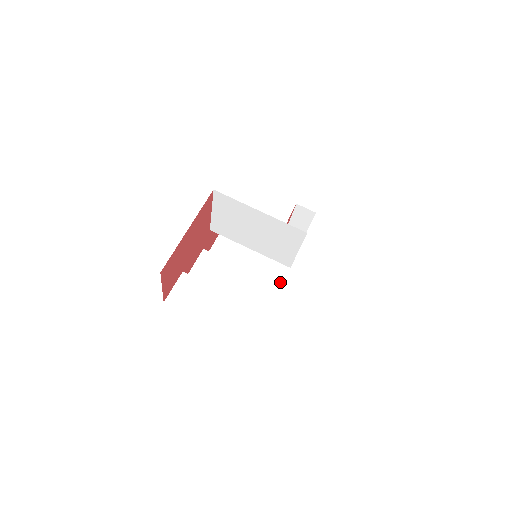
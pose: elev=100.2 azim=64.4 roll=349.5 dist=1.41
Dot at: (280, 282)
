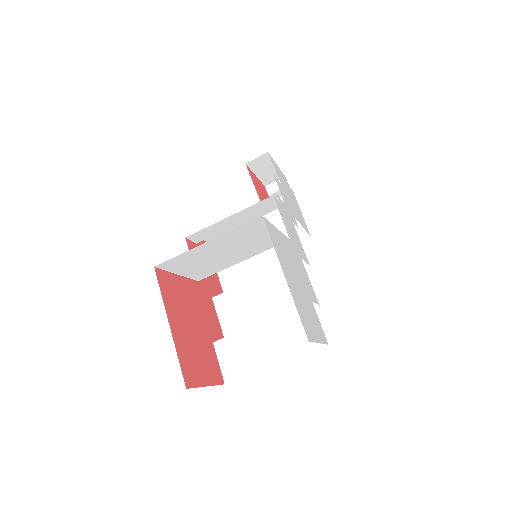
Dot at: occluded
